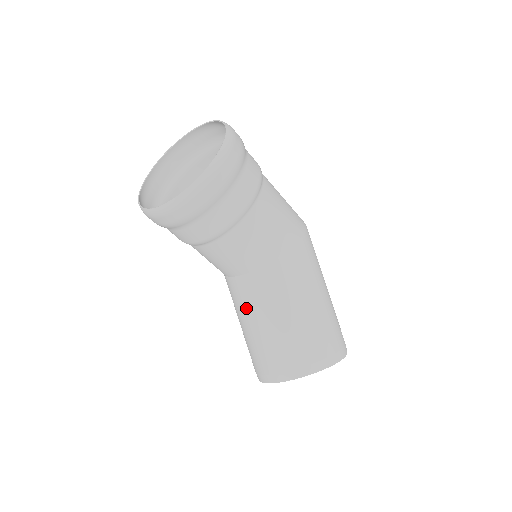
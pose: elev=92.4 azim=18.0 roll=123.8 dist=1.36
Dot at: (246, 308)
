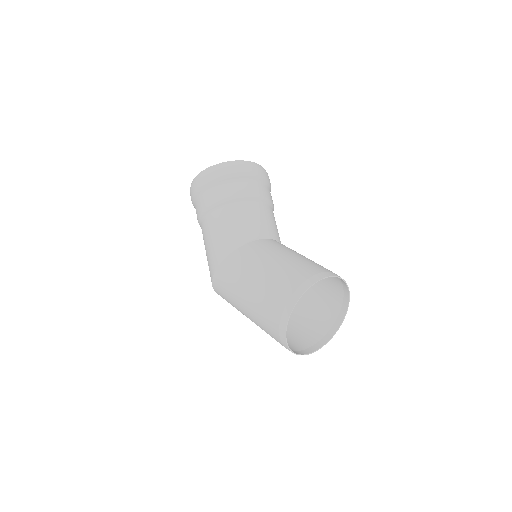
Dot at: (280, 249)
